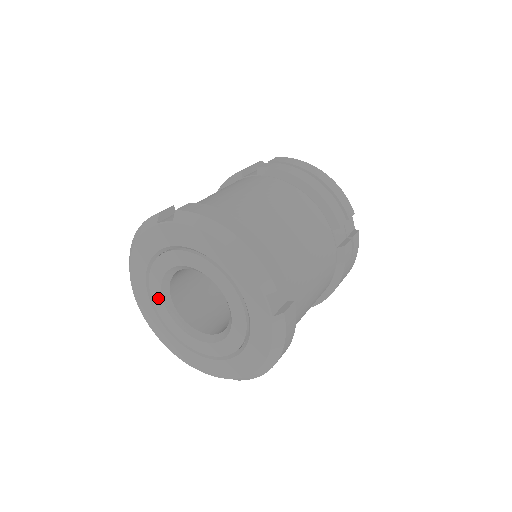
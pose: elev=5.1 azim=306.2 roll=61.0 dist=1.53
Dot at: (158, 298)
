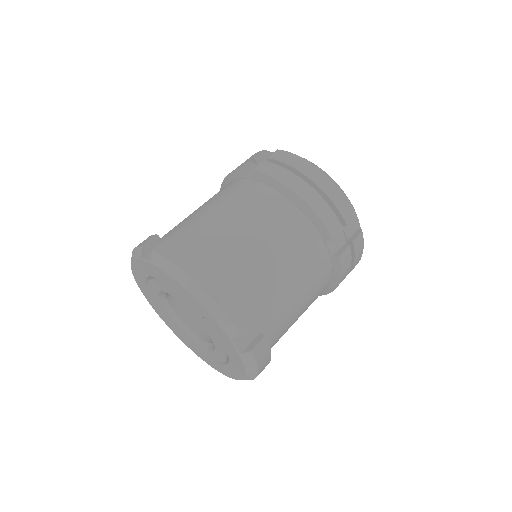
Dot at: (160, 305)
